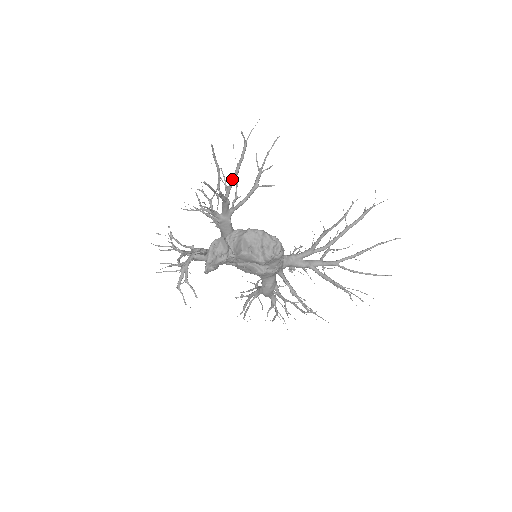
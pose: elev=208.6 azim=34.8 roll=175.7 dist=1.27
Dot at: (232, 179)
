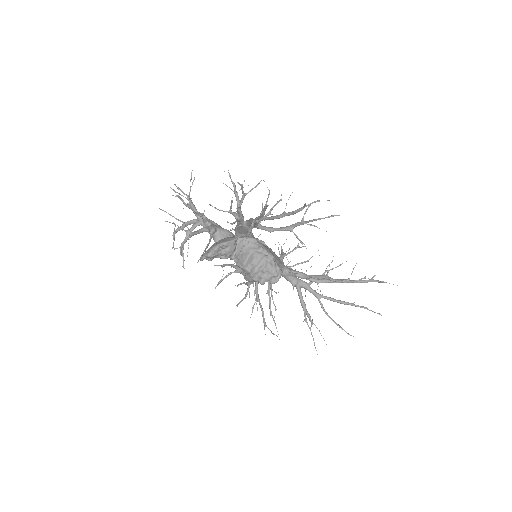
Dot at: (272, 217)
